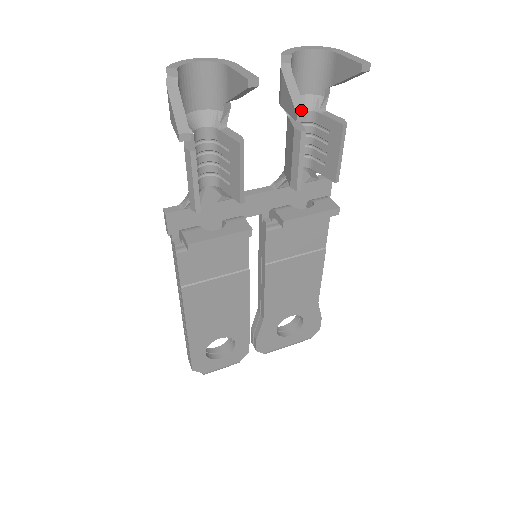
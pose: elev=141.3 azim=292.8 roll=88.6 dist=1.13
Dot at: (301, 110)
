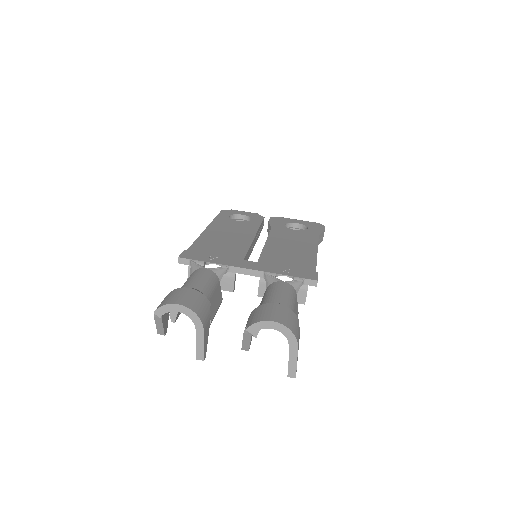
Dot at: (246, 349)
